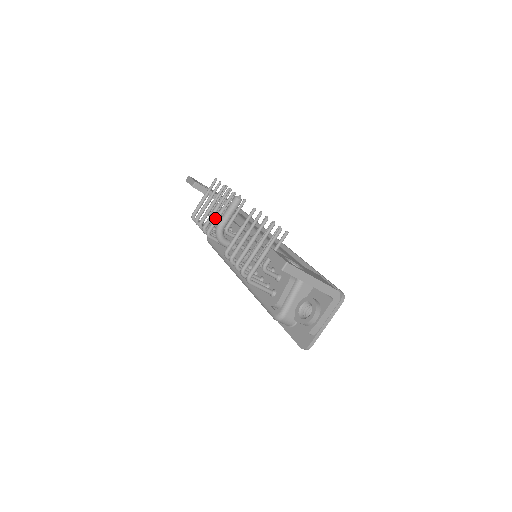
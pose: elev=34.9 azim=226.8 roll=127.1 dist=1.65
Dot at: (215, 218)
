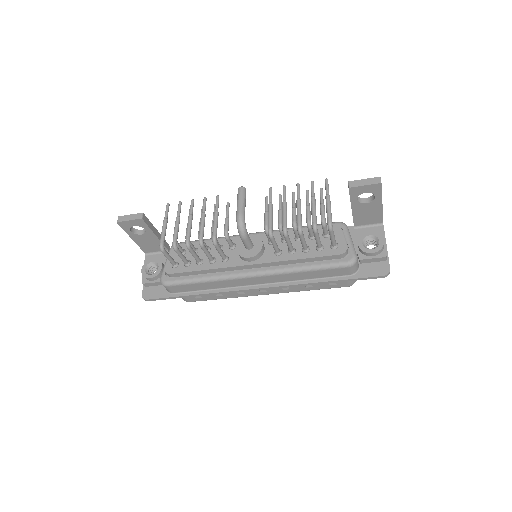
Dot at: (215, 222)
